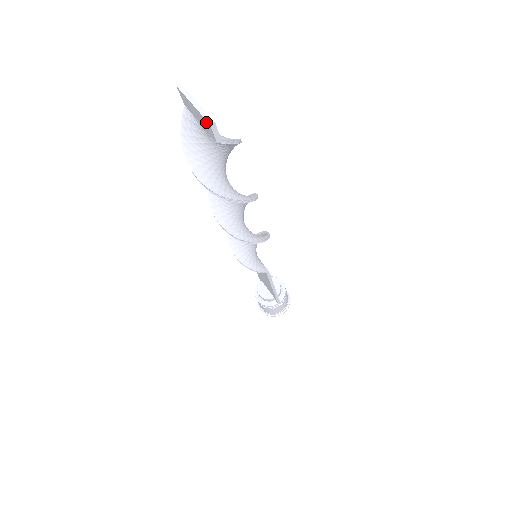
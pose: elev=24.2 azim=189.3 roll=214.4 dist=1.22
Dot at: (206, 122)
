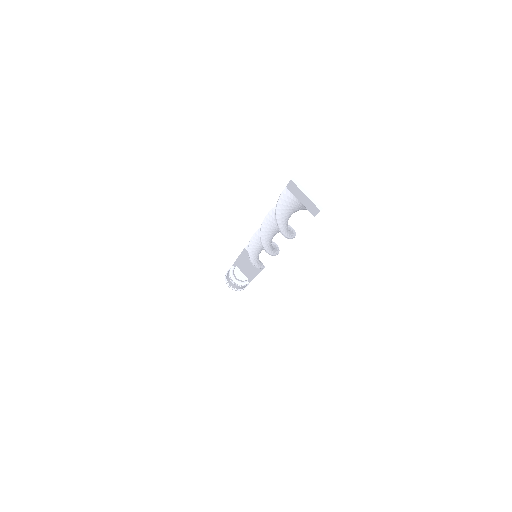
Dot at: (315, 208)
